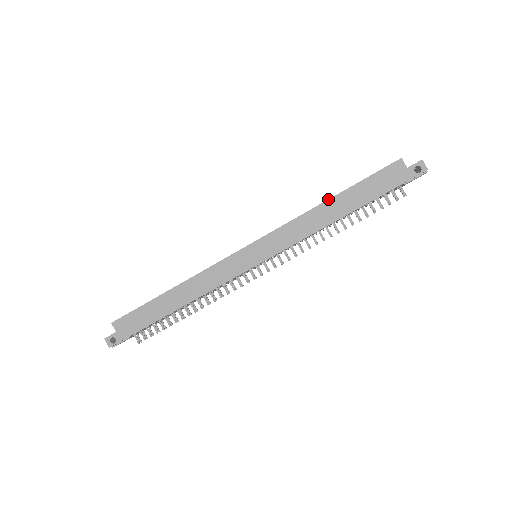
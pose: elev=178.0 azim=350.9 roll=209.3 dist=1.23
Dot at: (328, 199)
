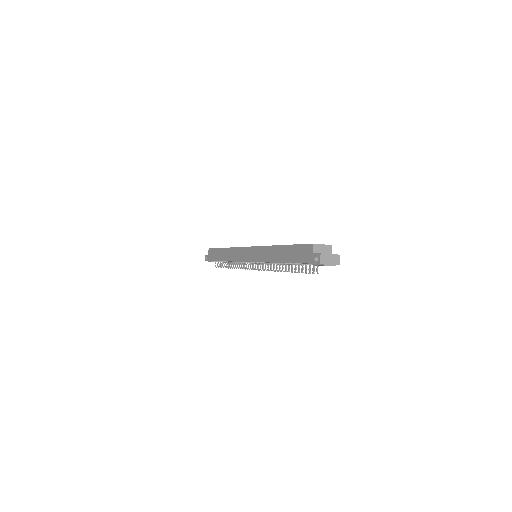
Dot at: (279, 245)
